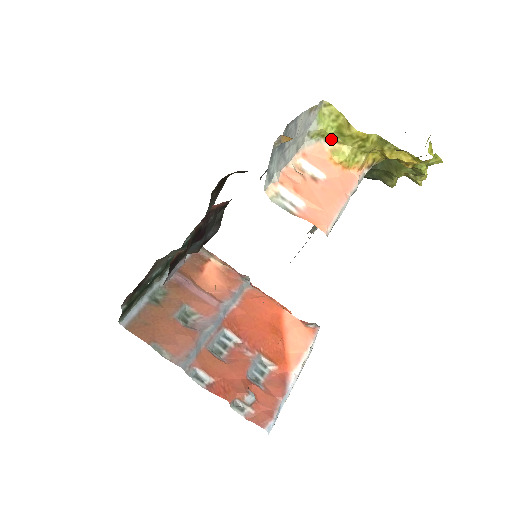
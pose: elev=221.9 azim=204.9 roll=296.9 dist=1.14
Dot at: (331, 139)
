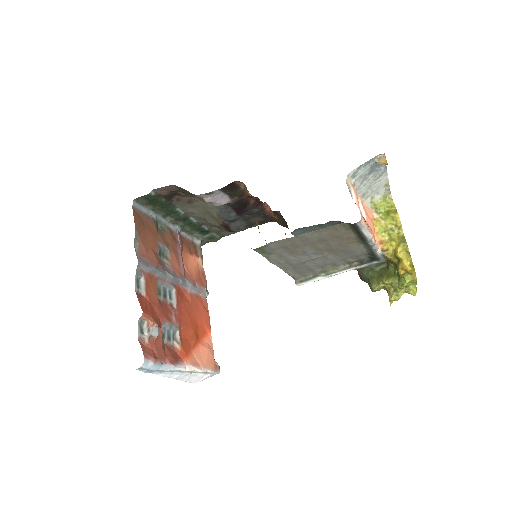
Dot at: (379, 213)
